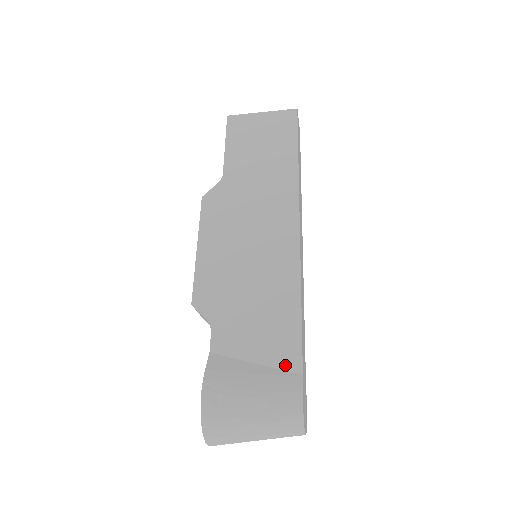
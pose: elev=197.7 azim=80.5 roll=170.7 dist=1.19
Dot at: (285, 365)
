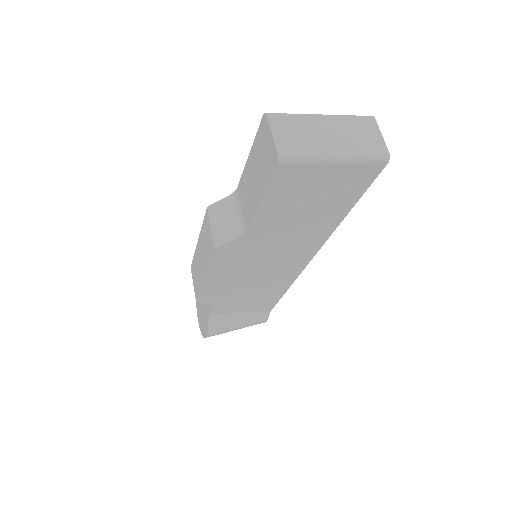
Dot at: (261, 312)
